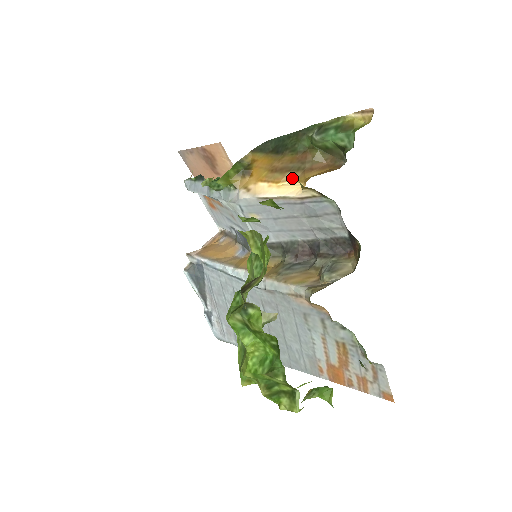
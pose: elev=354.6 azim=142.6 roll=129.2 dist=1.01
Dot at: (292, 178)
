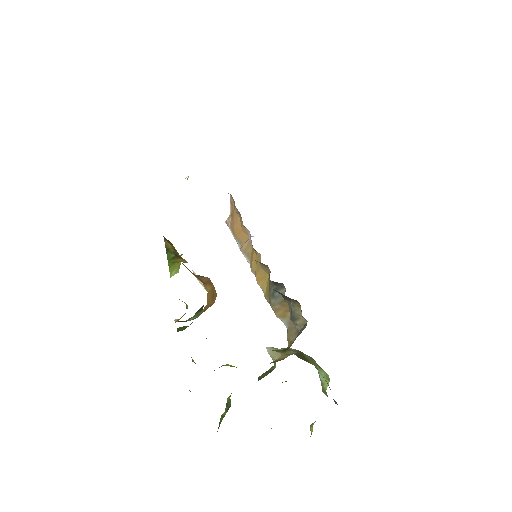
Dot at: occluded
